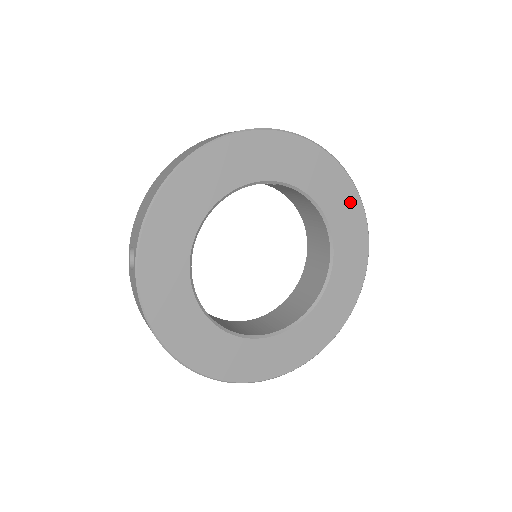
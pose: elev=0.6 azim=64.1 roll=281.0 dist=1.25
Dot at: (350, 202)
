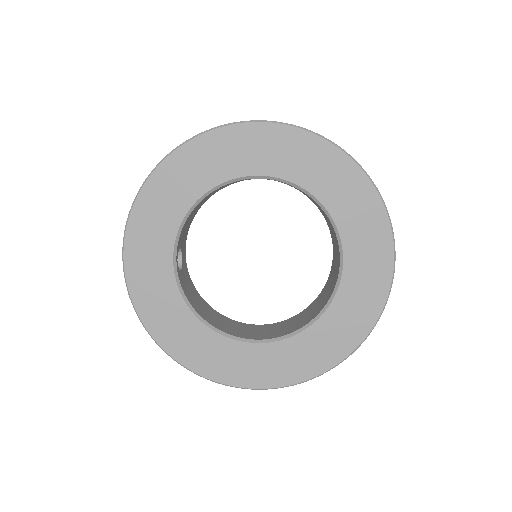
Dot at: (359, 191)
